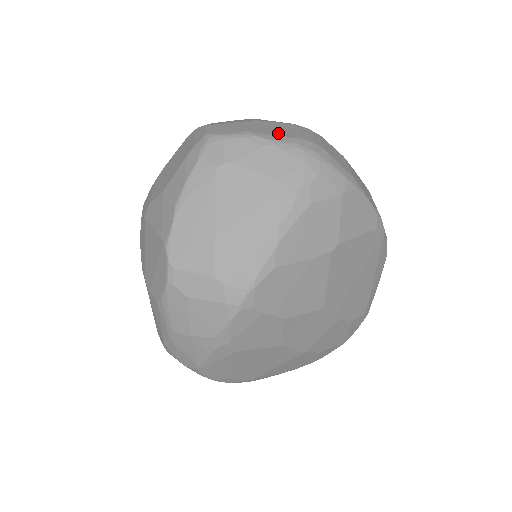
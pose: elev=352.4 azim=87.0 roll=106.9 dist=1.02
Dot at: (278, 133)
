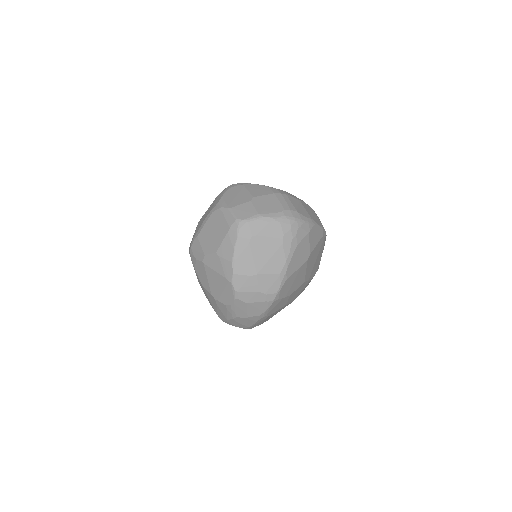
Dot at: (272, 209)
